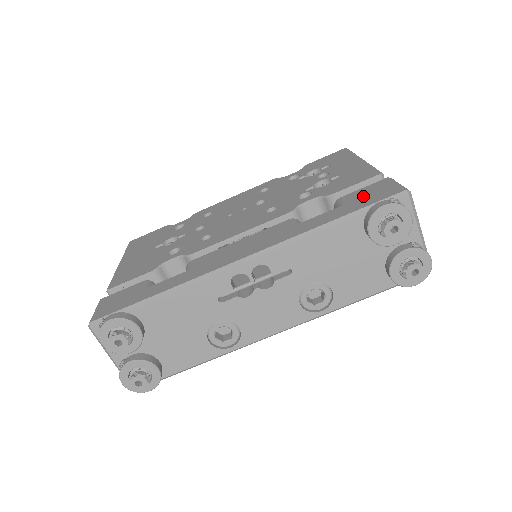
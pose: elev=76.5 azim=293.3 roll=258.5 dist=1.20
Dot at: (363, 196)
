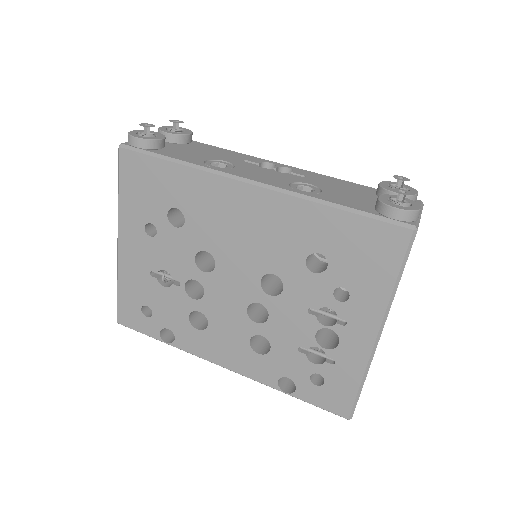
Dot at: occluded
